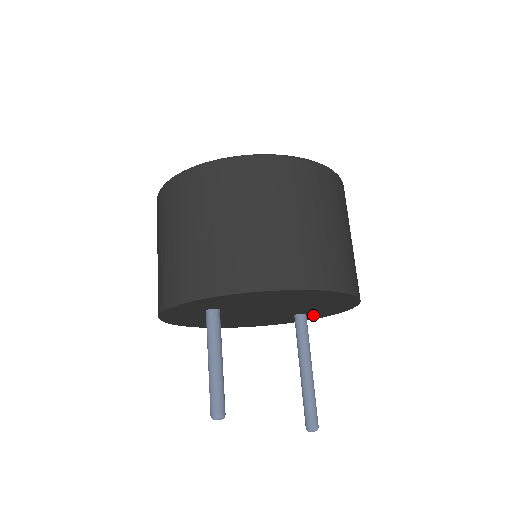
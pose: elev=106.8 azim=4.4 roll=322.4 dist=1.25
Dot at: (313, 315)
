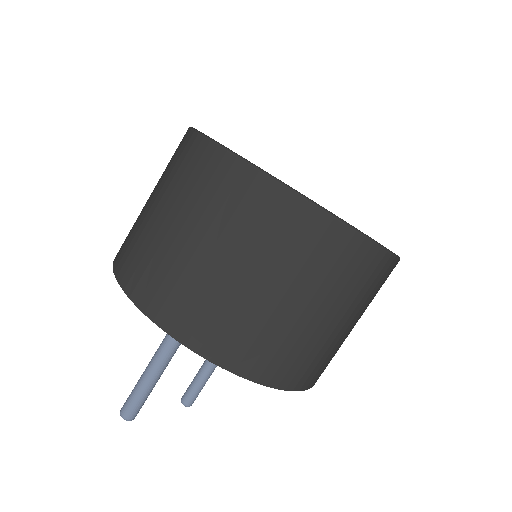
Dot at: occluded
